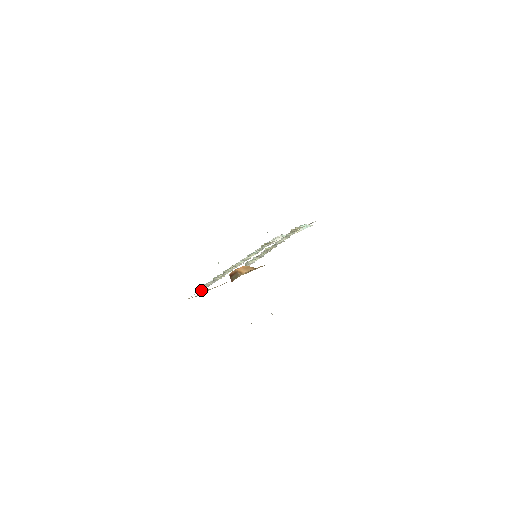
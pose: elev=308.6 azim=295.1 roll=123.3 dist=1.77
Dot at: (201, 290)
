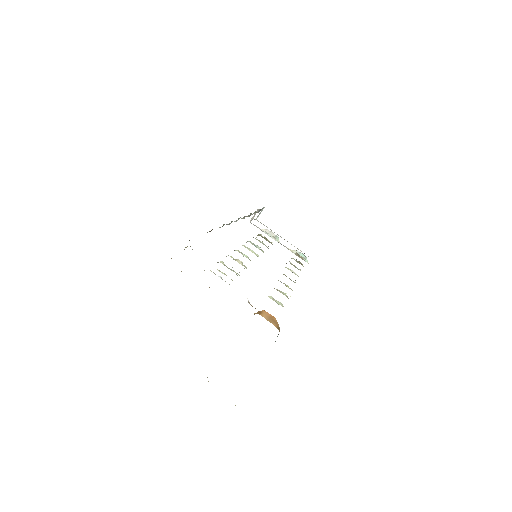
Dot at: occluded
